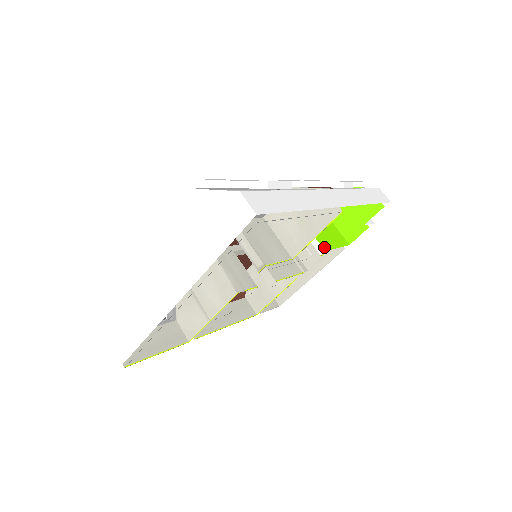
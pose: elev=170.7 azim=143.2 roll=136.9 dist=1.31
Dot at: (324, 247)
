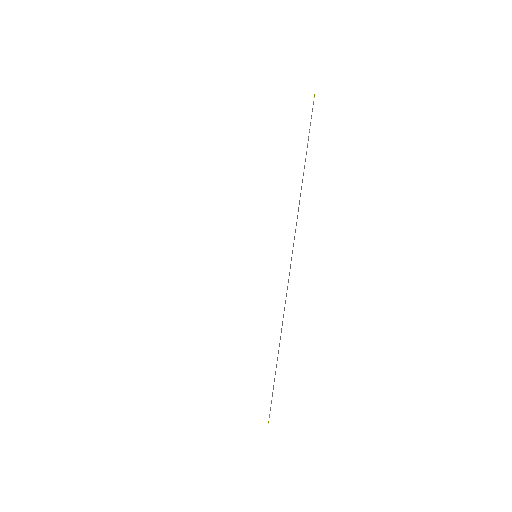
Dot at: occluded
